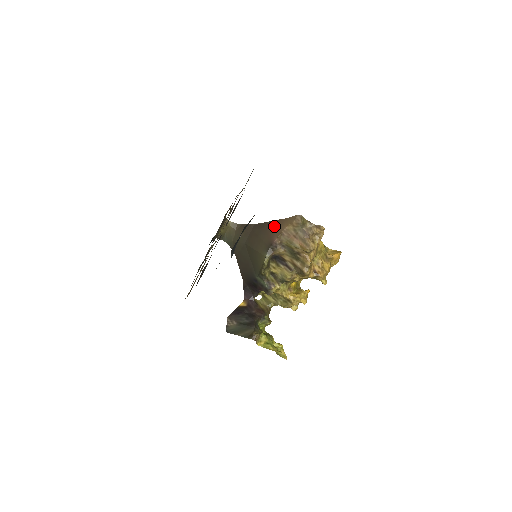
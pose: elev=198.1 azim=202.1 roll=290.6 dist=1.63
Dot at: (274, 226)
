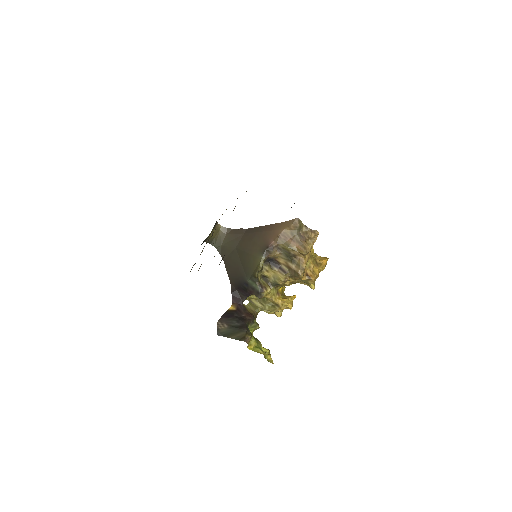
Dot at: (270, 230)
